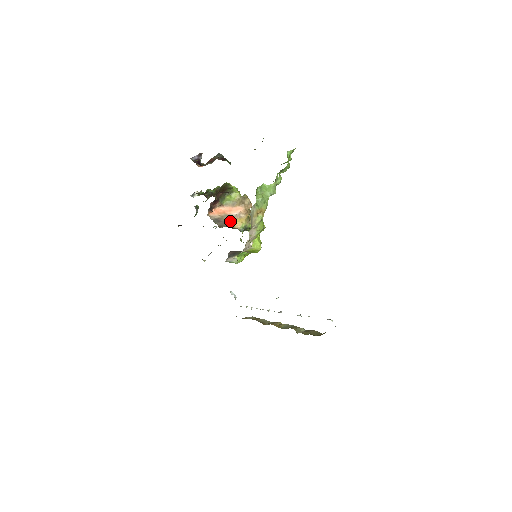
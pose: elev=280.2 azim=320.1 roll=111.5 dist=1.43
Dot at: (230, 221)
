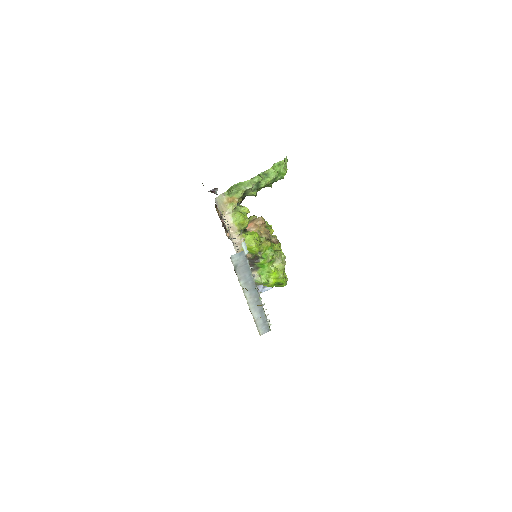
Dot at: occluded
